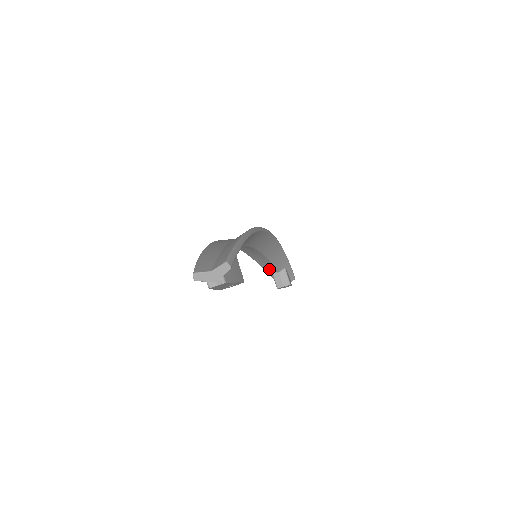
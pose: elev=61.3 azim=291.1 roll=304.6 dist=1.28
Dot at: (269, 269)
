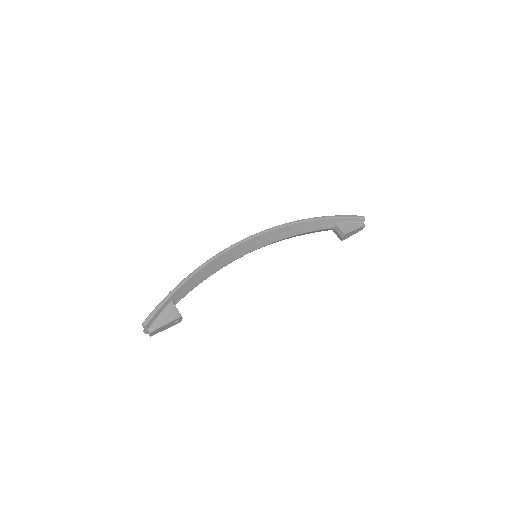
Dot at: (325, 230)
